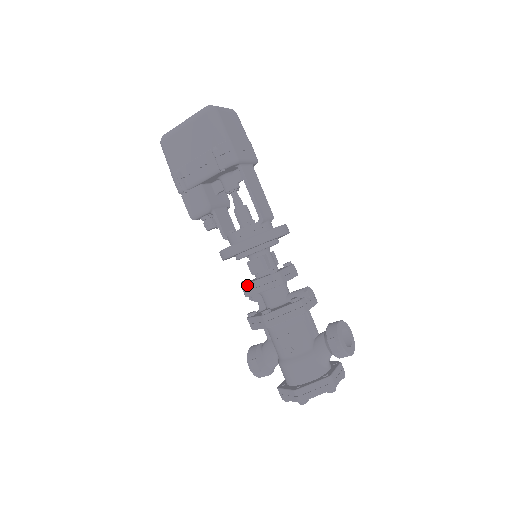
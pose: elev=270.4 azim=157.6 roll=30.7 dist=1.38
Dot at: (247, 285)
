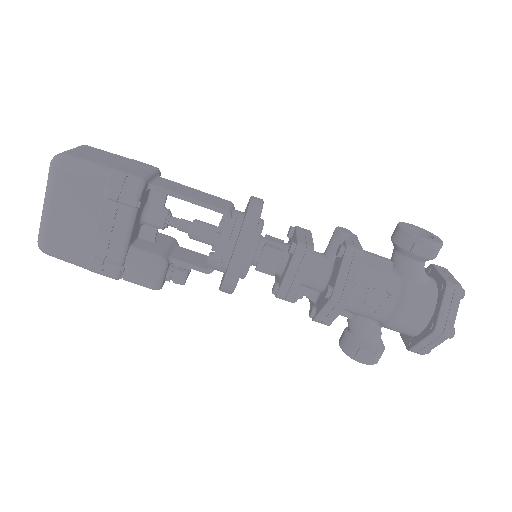
Dot at: (281, 289)
